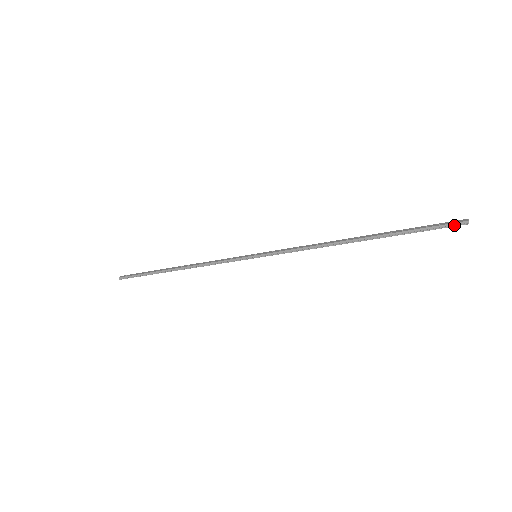
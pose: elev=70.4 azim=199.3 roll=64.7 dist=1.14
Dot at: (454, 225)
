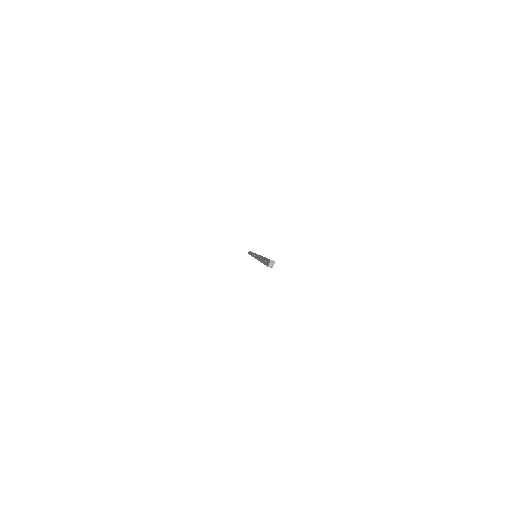
Dot at: occluded
